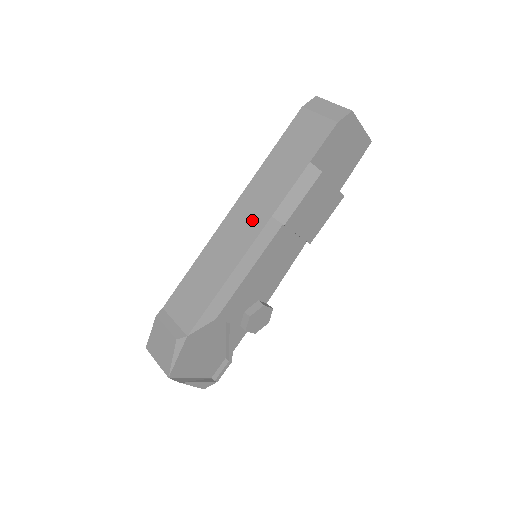
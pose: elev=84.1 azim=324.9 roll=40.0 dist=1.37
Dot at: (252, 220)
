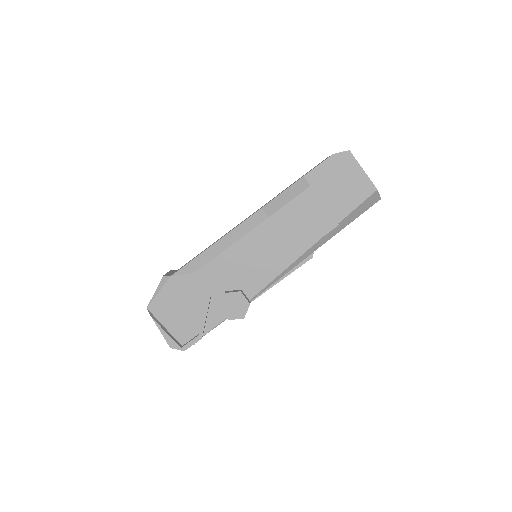
Dot at: occluded
